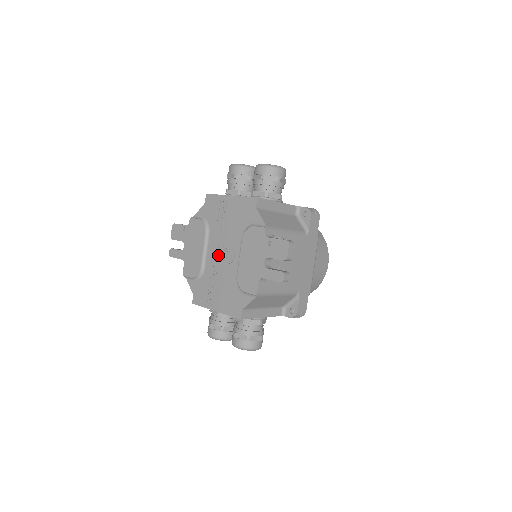
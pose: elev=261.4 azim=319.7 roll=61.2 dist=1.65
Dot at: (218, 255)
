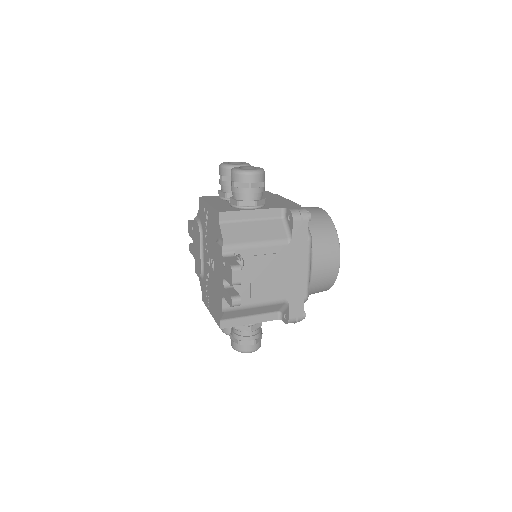
Dot at: (207, 261)
